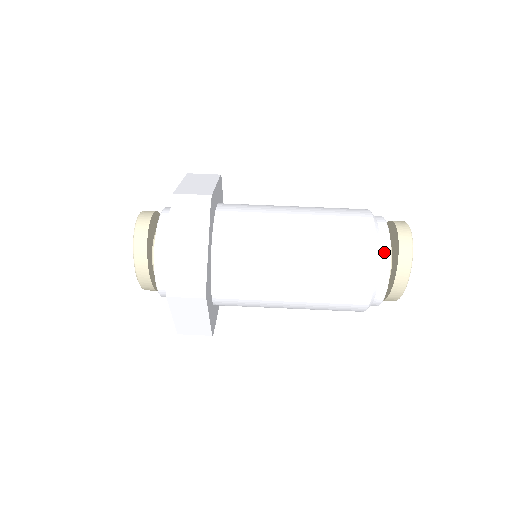
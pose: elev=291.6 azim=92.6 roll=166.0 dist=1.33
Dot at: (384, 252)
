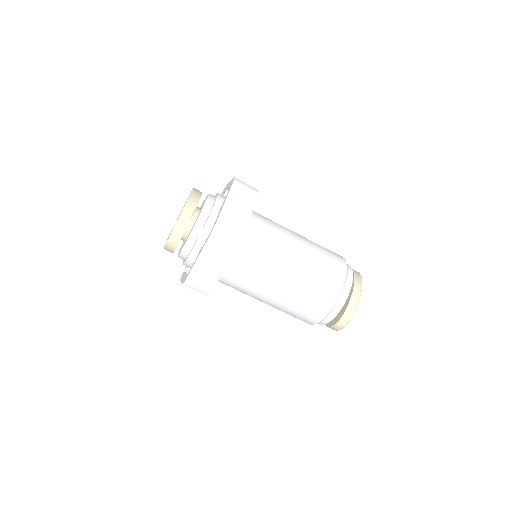
Dot at: occluded
